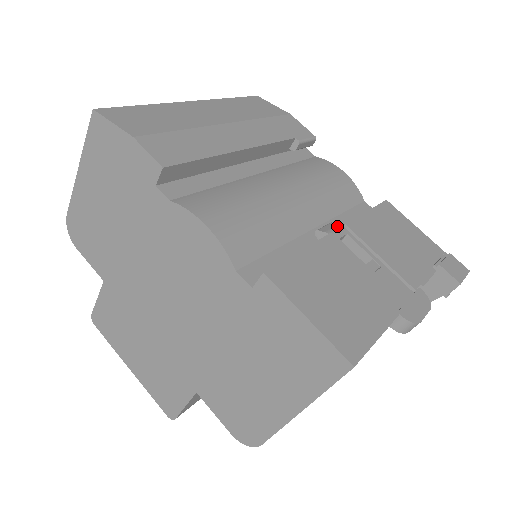
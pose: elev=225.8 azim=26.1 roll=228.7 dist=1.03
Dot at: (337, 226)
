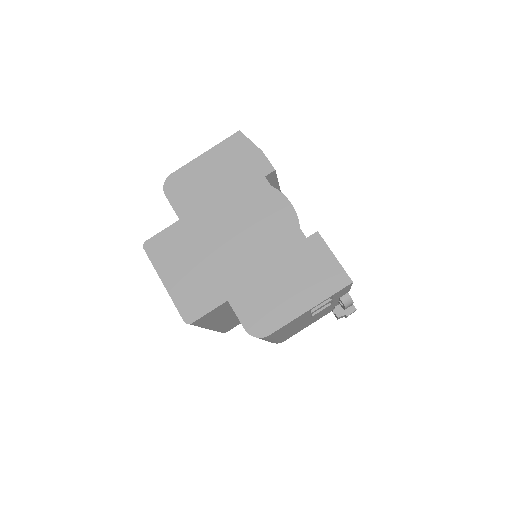
Dot at: occluded
